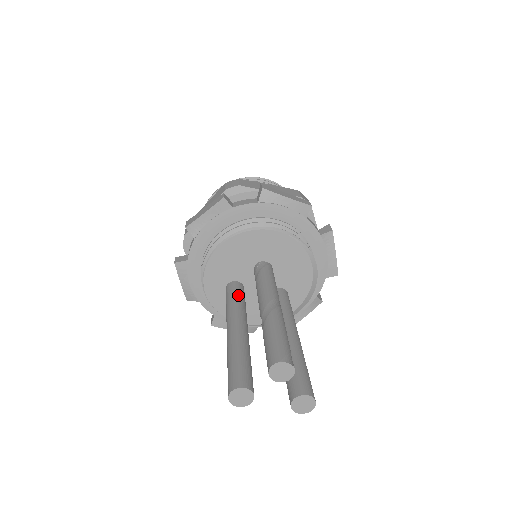
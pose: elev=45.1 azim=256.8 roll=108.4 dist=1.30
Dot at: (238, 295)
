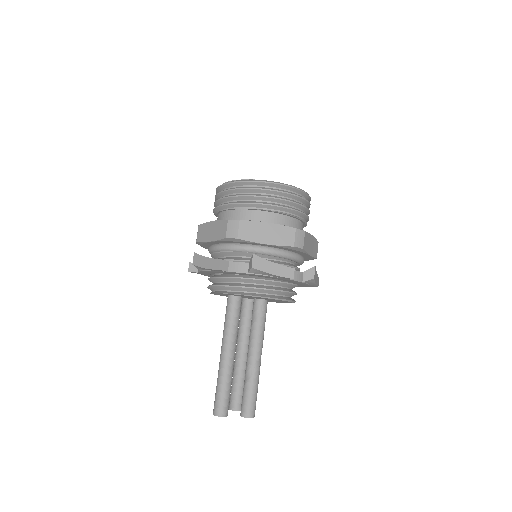
Dot at: (239, 317)
